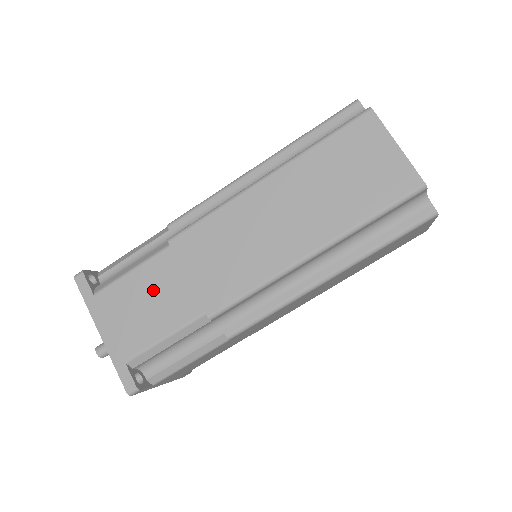
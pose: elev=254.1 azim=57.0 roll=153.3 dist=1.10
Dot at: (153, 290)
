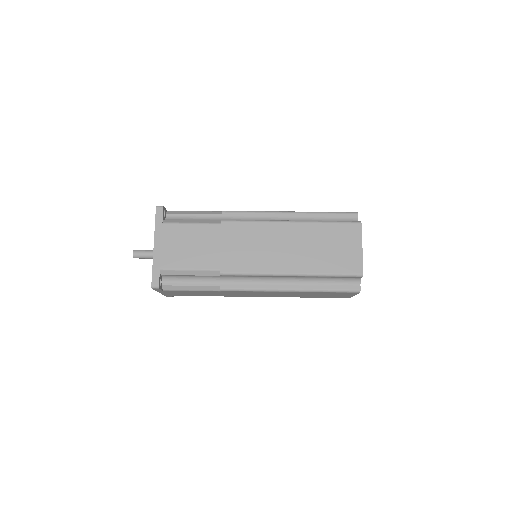
Dot at: (198, 241)
